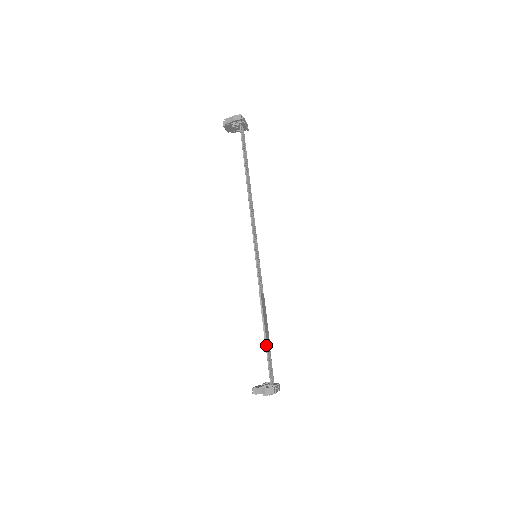
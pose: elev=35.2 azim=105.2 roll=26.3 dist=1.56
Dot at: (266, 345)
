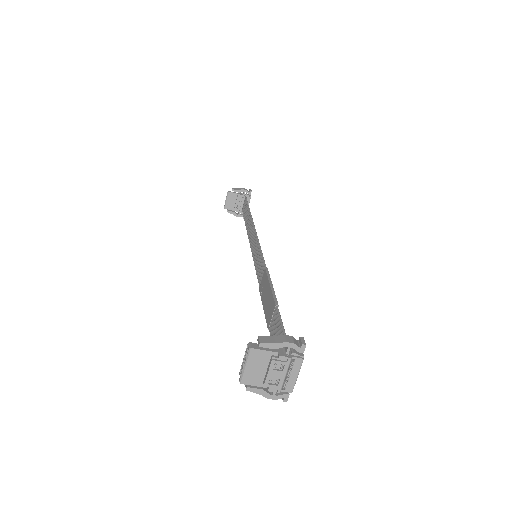
Dot at: (277, 307)
